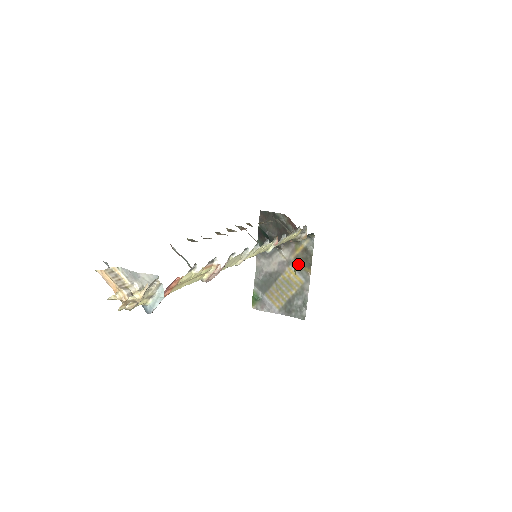
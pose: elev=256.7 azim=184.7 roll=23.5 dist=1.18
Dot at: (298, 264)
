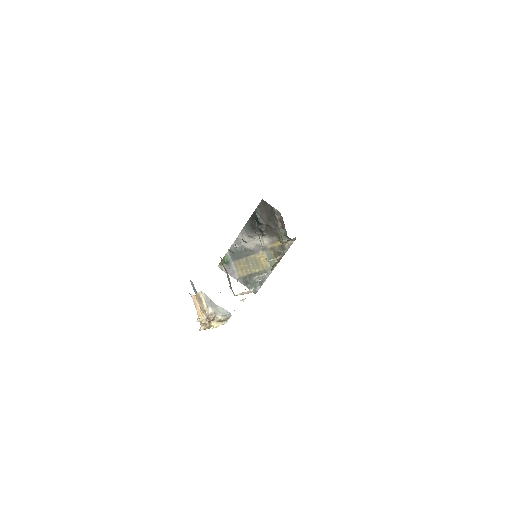
Dot at: (271, 253)
